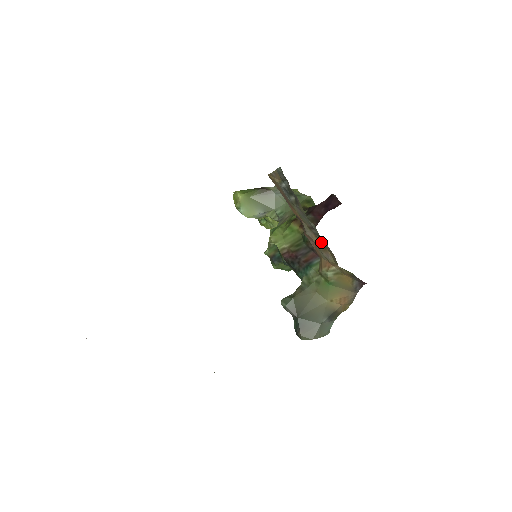
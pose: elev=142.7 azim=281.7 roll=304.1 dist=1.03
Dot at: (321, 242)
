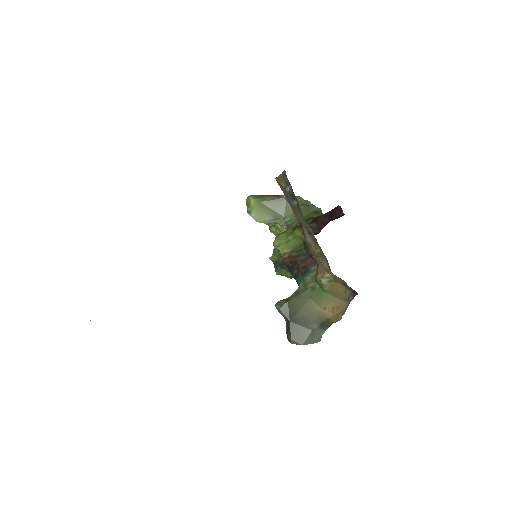
Dot at: (318, 248)
